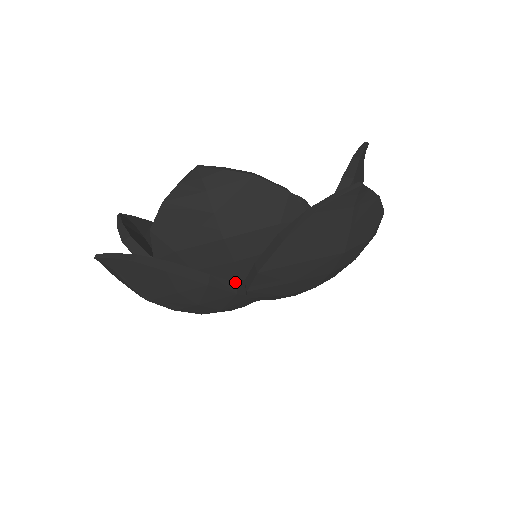
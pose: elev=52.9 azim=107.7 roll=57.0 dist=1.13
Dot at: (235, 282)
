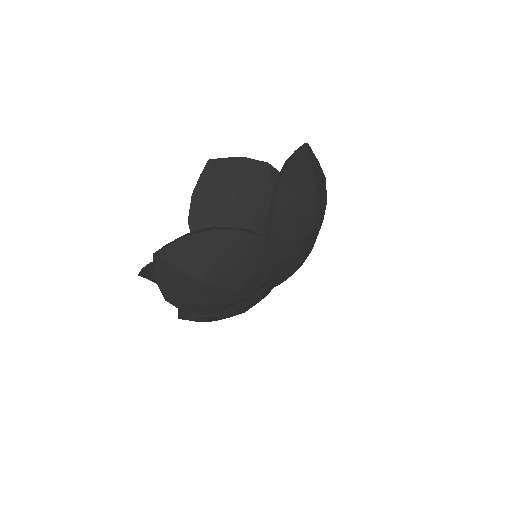
Dot at: occluded
